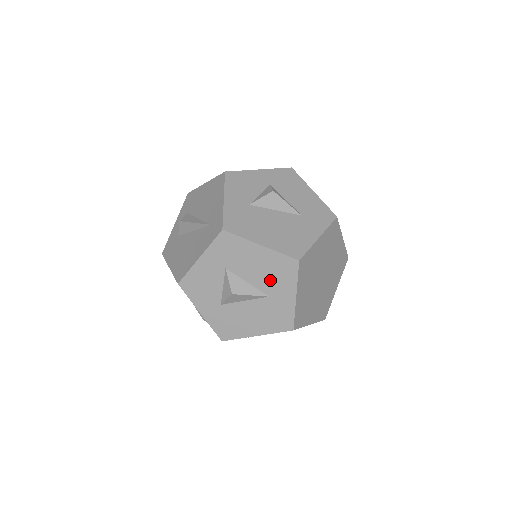
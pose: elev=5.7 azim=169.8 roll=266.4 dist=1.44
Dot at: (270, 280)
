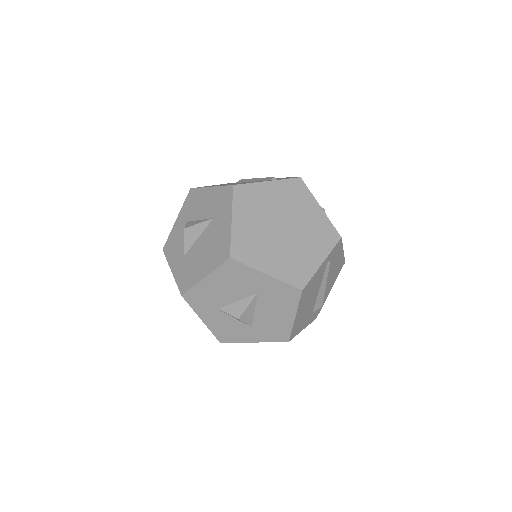
Dot at: (241, 285)
